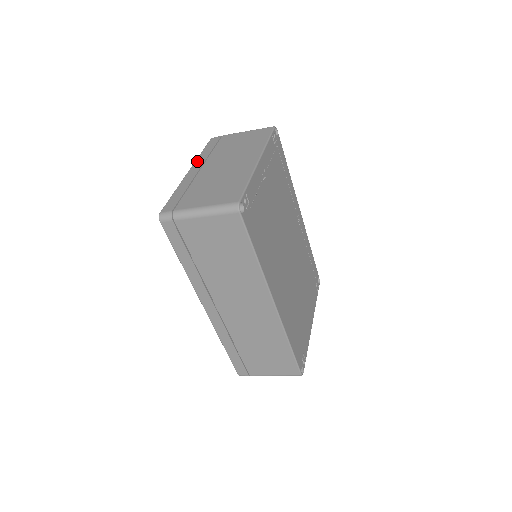
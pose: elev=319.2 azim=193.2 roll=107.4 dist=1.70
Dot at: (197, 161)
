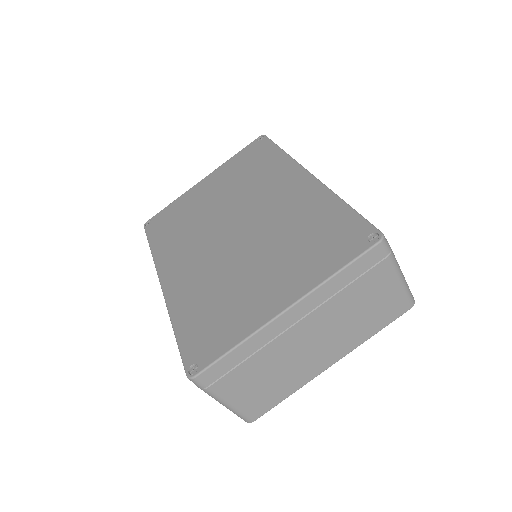
Dot at: (312, 297)
